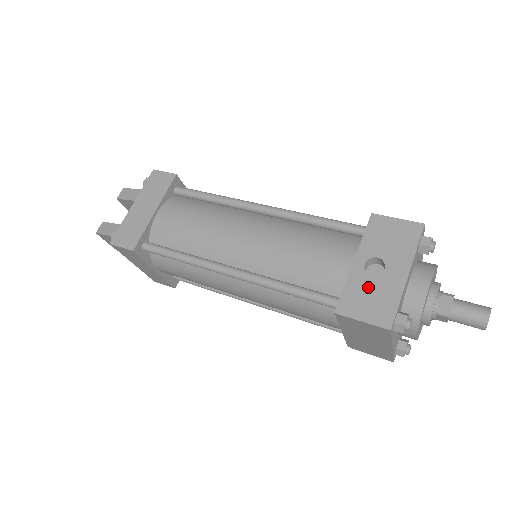
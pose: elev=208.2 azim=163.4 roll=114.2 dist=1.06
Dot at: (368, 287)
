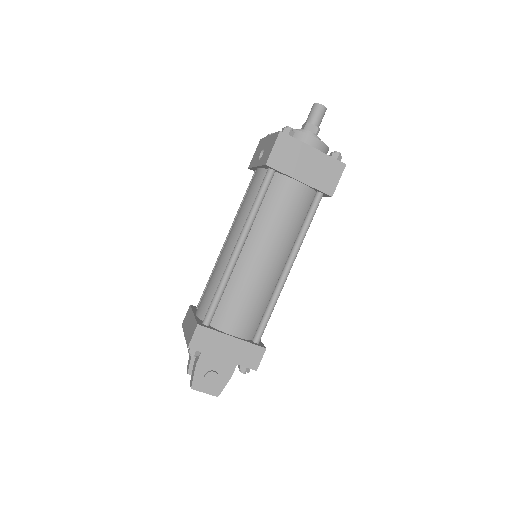
Dot at: (265, 153)
